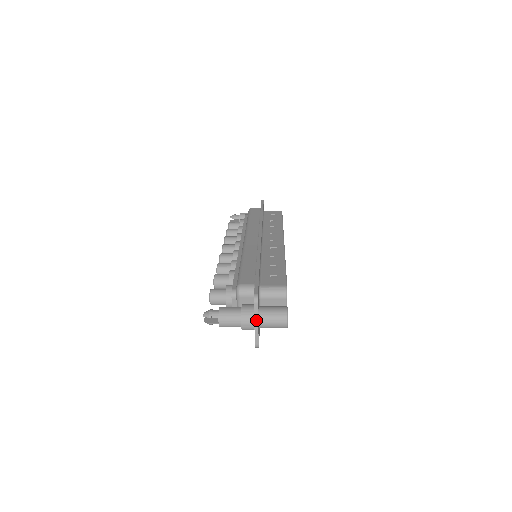
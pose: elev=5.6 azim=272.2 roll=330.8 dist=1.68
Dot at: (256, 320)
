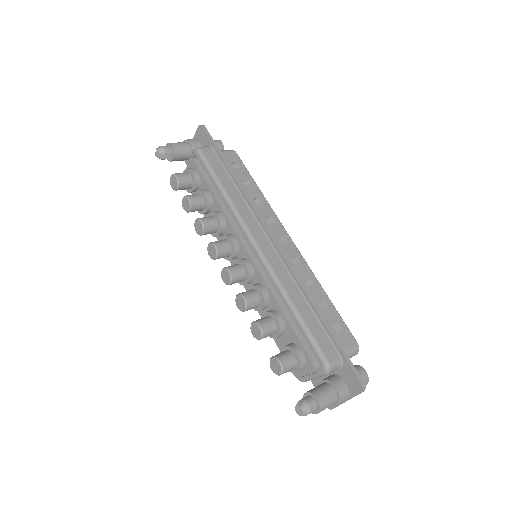
Dot at: occluded
